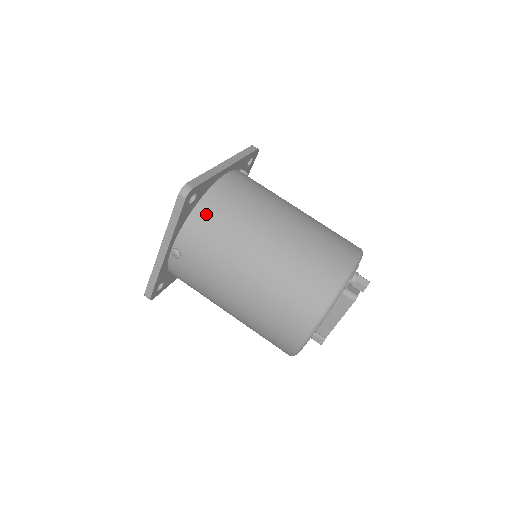
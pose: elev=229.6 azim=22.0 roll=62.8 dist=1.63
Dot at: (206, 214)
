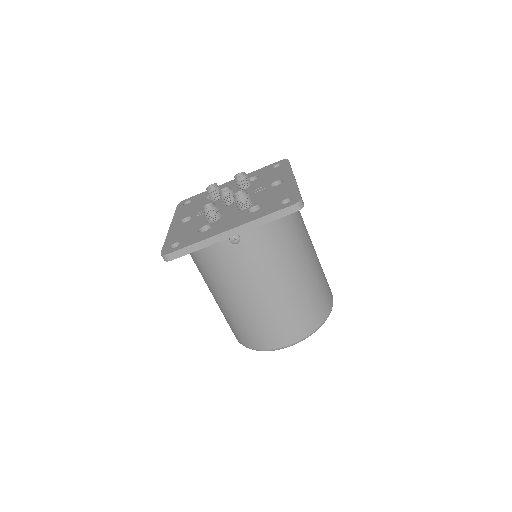
Dot at: (279, 220)
